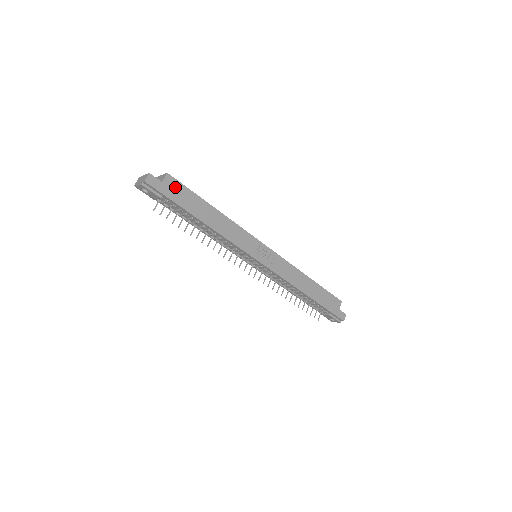
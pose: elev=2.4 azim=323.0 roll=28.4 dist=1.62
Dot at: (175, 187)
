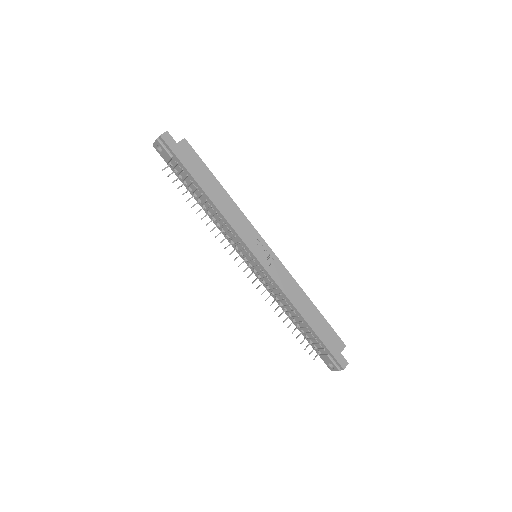
Dot at: (188, 152)
